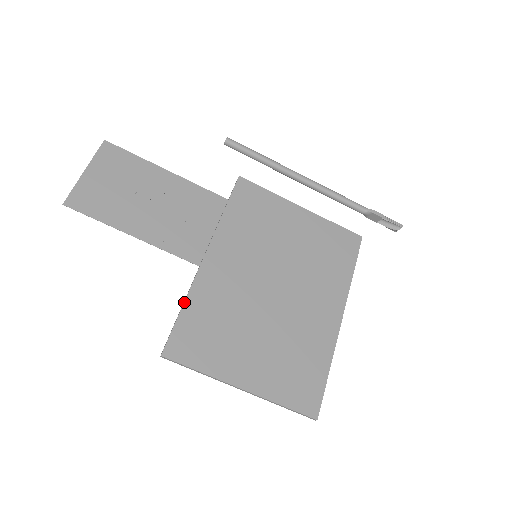
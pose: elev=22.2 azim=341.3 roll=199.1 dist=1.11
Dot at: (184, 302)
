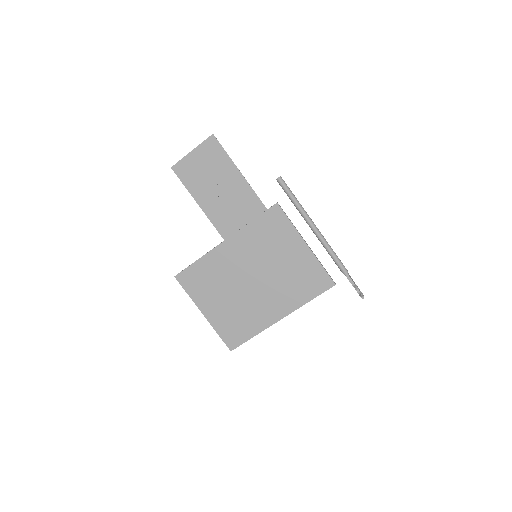
Dot at: (199, 259)
